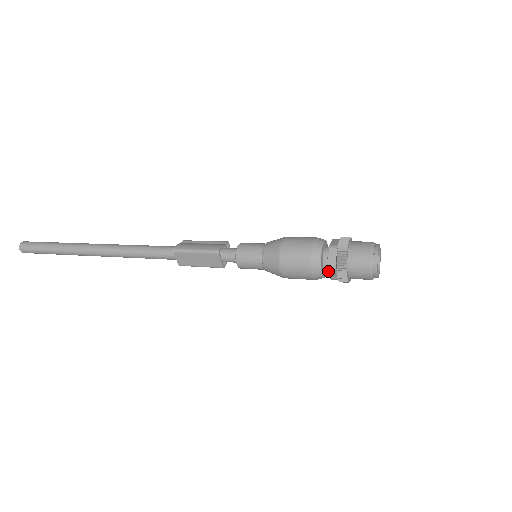
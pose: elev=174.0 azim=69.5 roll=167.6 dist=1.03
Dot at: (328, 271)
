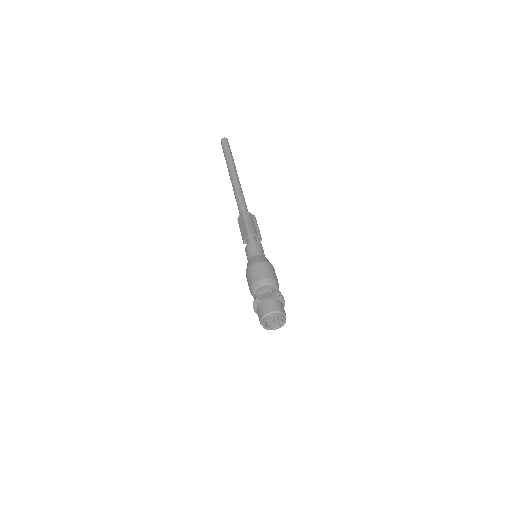
Dot at: (255, 295)
